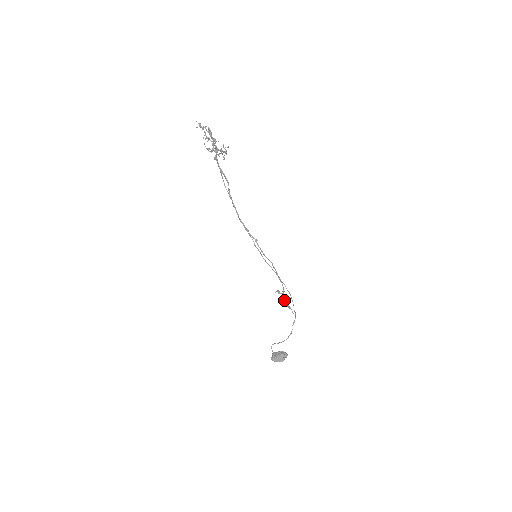
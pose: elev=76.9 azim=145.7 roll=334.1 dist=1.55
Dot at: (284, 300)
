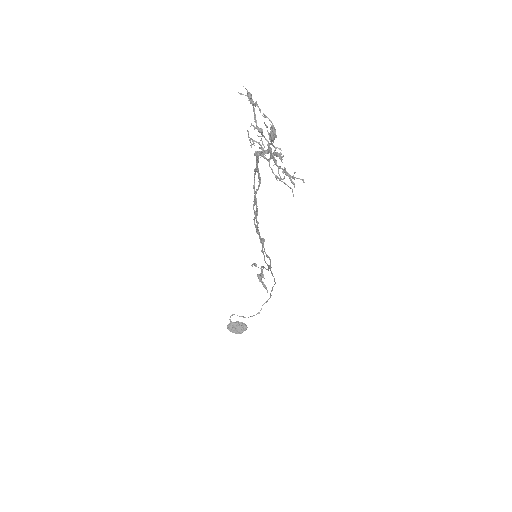
Dot at: (260, 276)
